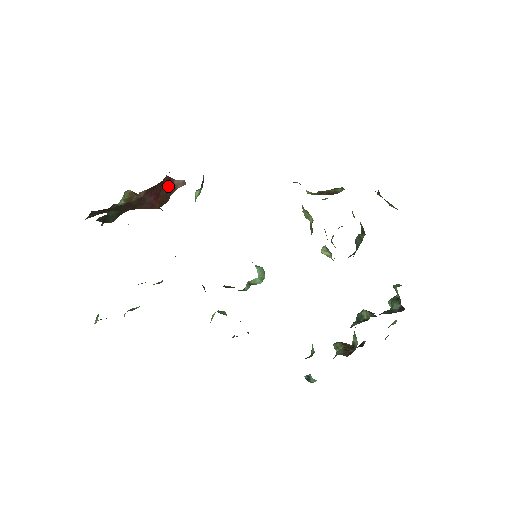
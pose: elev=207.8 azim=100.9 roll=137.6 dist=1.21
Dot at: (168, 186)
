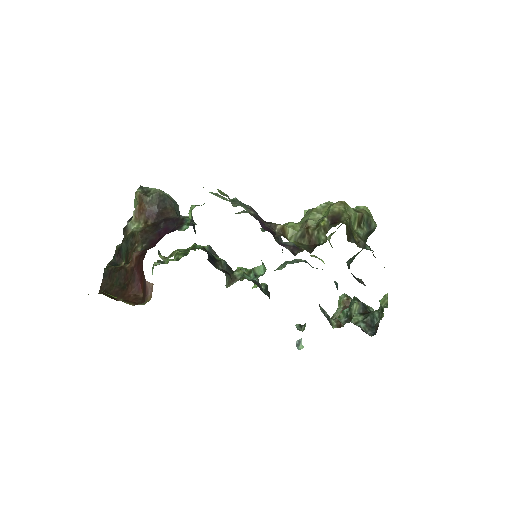
Dot at: (144, 280)
